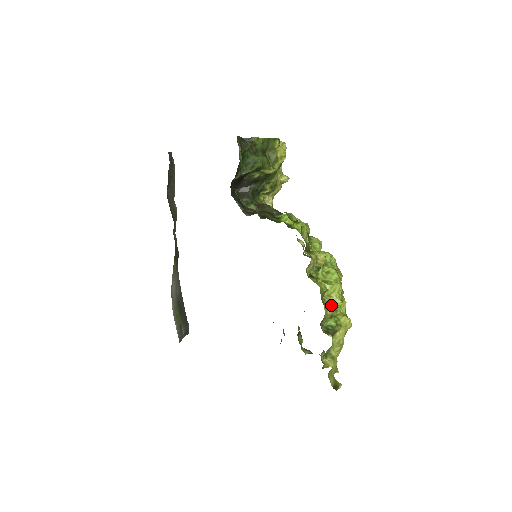
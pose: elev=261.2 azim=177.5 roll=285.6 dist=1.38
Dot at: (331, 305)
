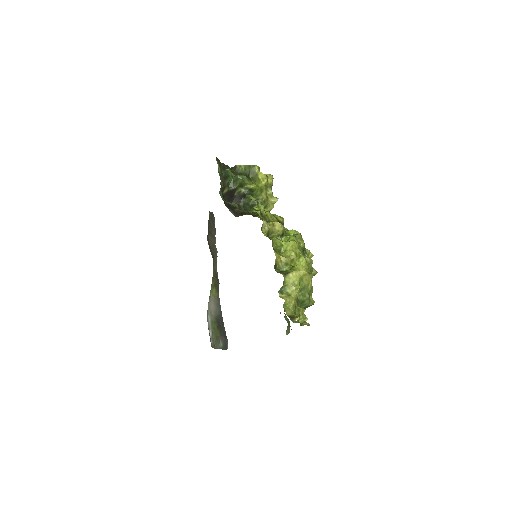
Dot at: (286, 255)
